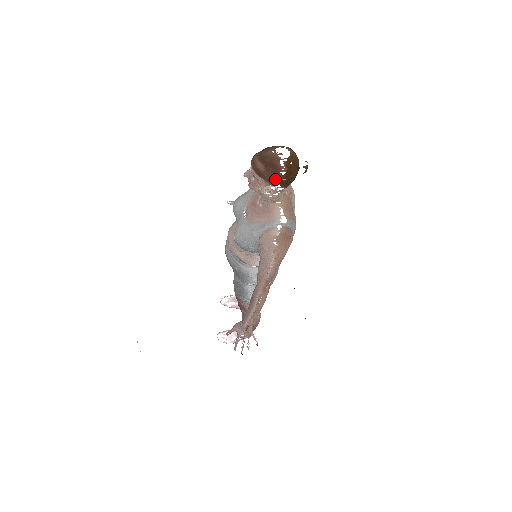
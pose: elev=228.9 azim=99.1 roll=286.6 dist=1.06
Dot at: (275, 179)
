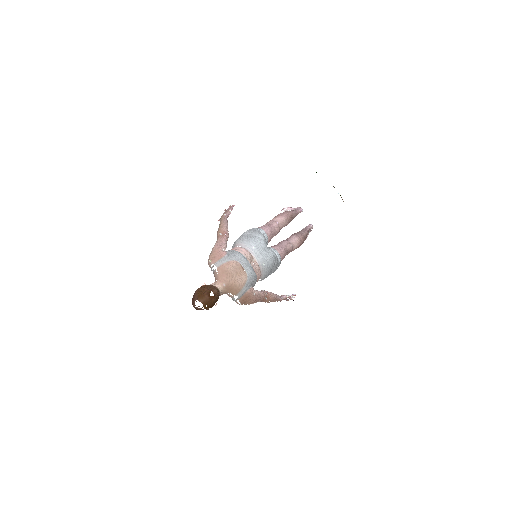
Dot at: occluded
